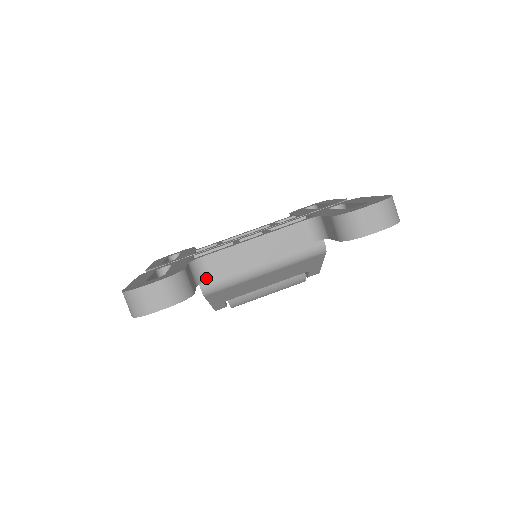
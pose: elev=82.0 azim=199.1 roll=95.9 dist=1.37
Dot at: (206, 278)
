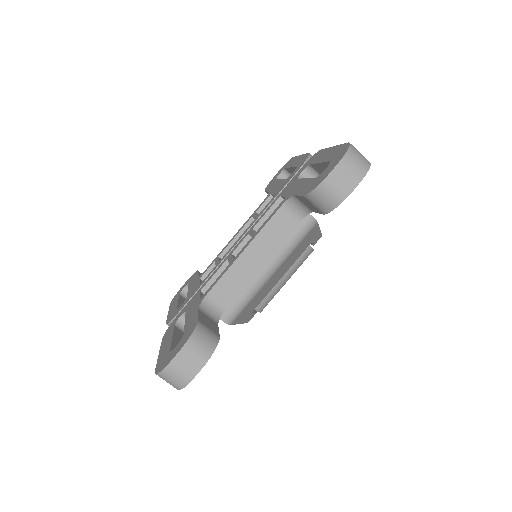
Dot at: (222, 310)
